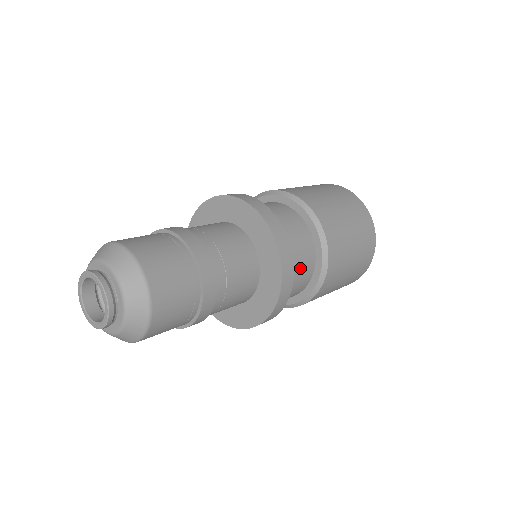
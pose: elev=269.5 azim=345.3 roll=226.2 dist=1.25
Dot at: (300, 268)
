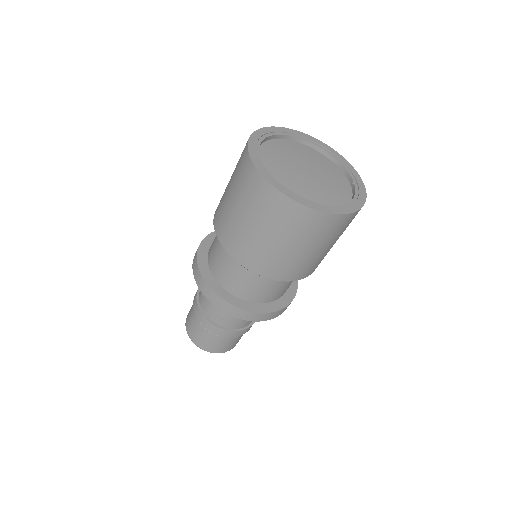
Dot at: (279, 288)
